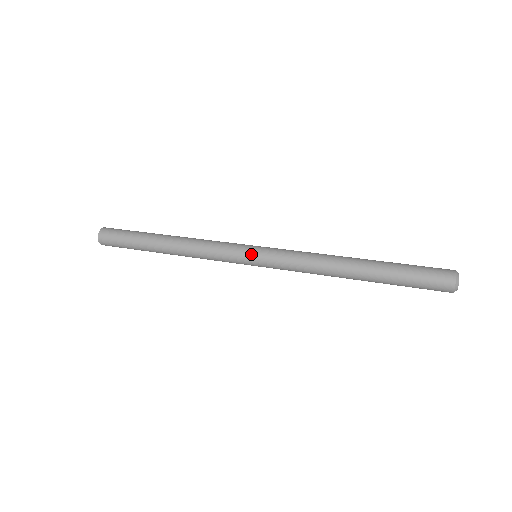
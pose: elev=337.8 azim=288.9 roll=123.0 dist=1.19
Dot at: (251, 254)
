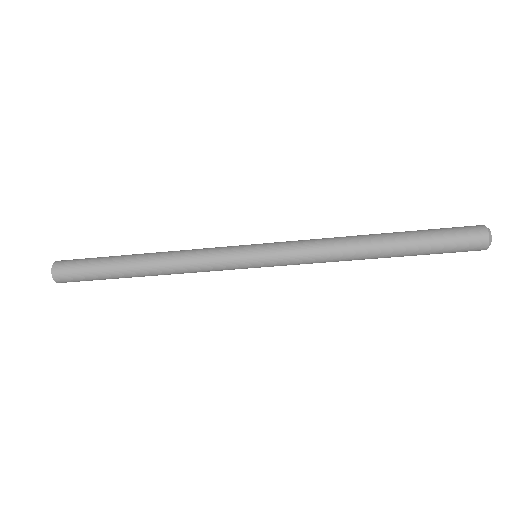
Dot at: (252, 249)
